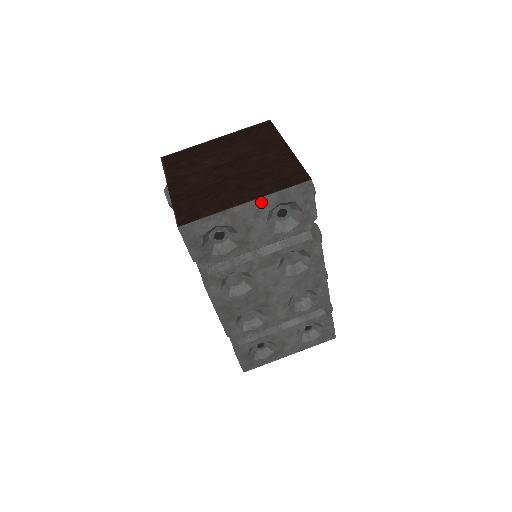
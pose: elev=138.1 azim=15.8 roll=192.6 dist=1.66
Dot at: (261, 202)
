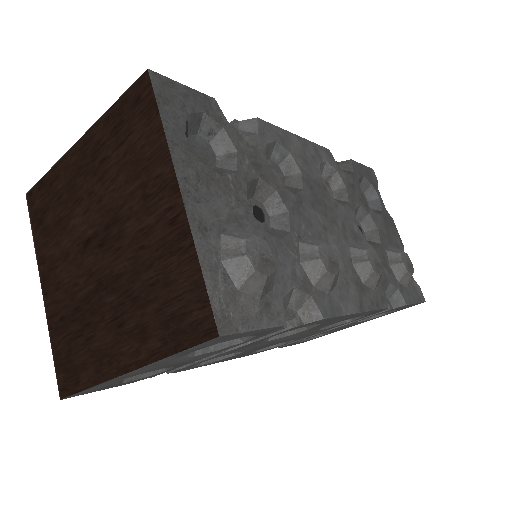
Dot at: (152, 364)
